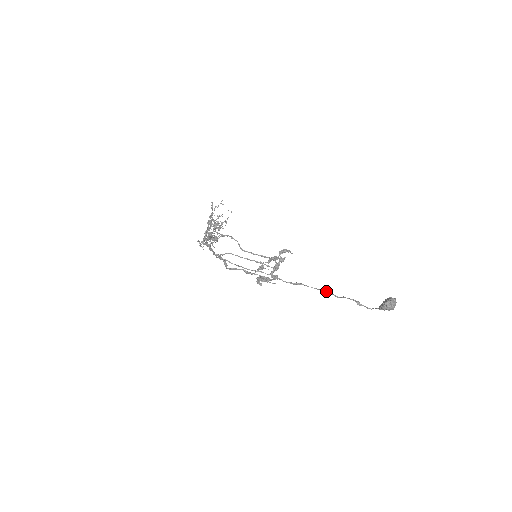
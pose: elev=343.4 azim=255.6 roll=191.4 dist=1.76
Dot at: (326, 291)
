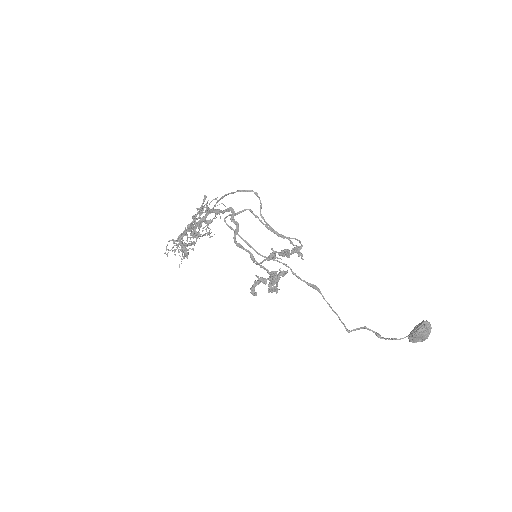
Dot at: occluded
